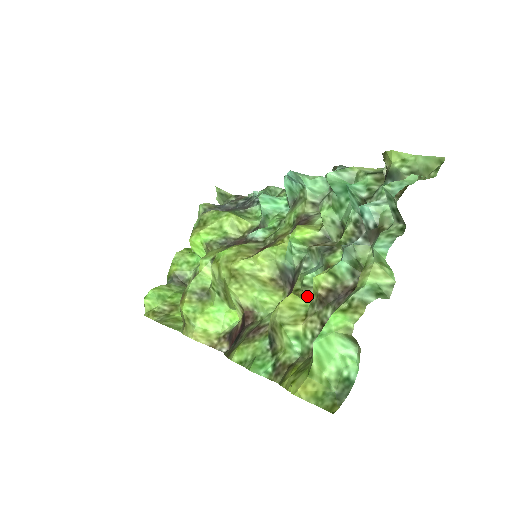
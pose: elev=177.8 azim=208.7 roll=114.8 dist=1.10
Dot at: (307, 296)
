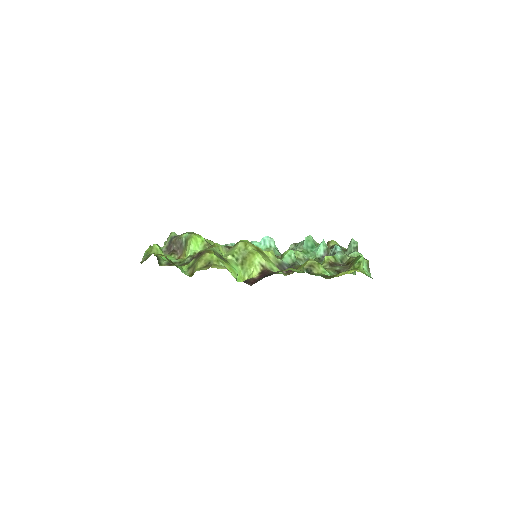
Dot at: occluded
